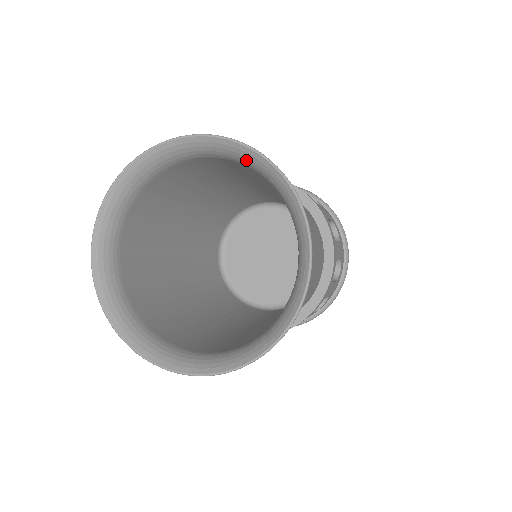
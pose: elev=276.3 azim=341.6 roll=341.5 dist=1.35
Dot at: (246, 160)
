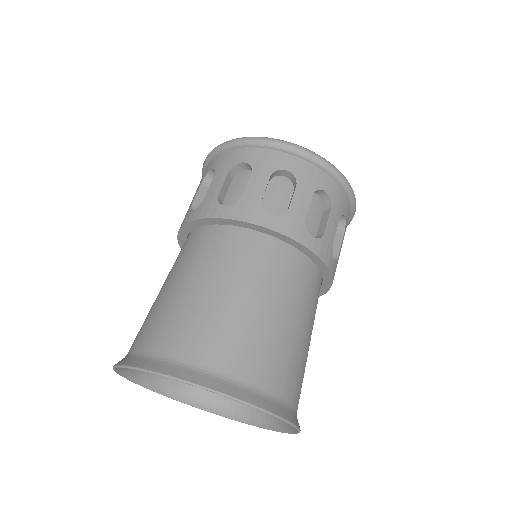
Dot at: occluded
